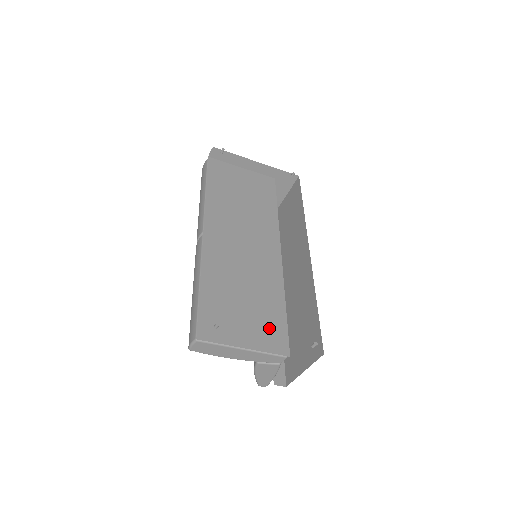
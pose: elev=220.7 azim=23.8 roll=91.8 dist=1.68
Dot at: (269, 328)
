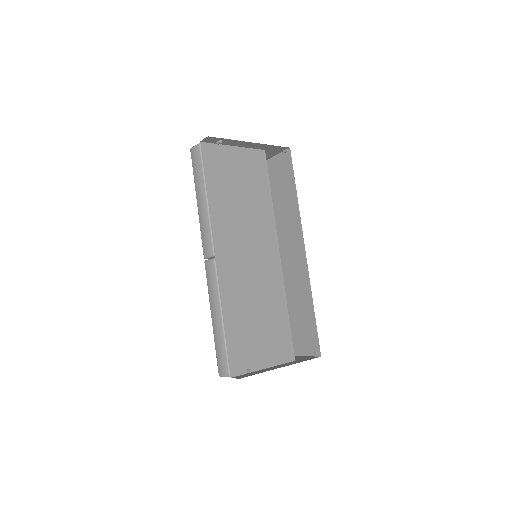
Dot at: (279, 341)
